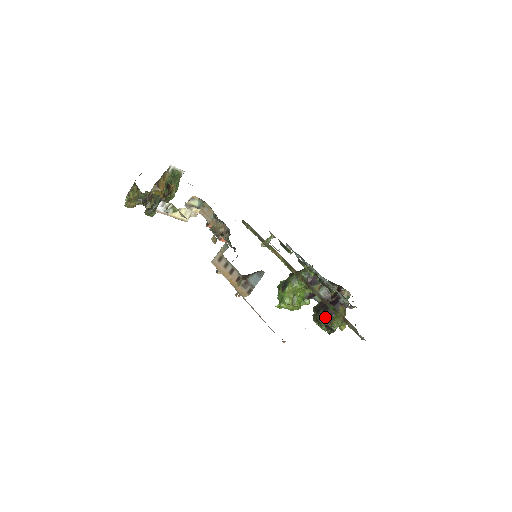
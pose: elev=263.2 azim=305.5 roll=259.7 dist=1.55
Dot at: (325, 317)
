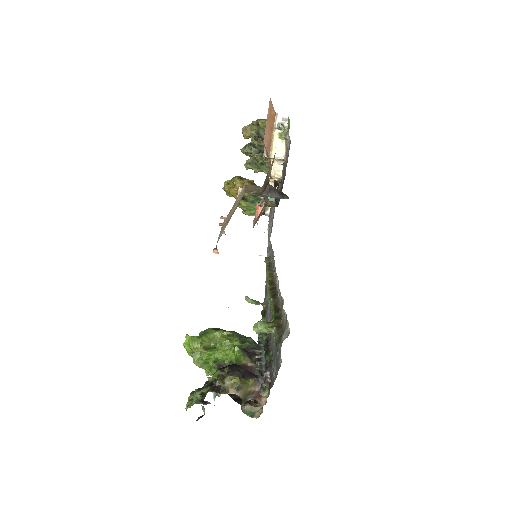
Dot at: (228, 366)
